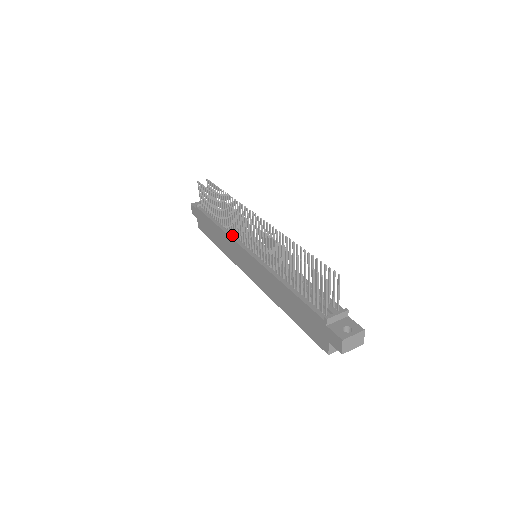
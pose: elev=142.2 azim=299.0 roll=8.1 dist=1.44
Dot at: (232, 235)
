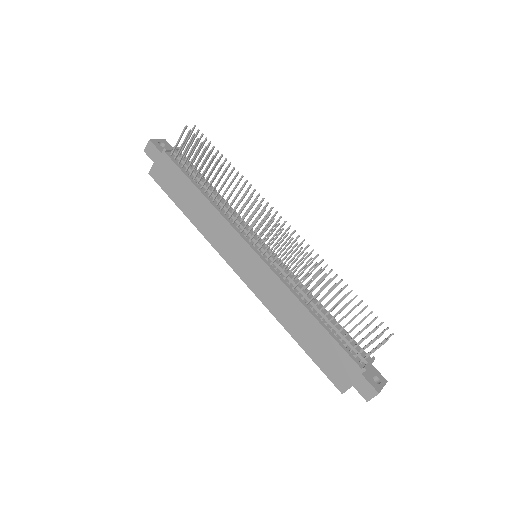
Dot at: (229, 220)
